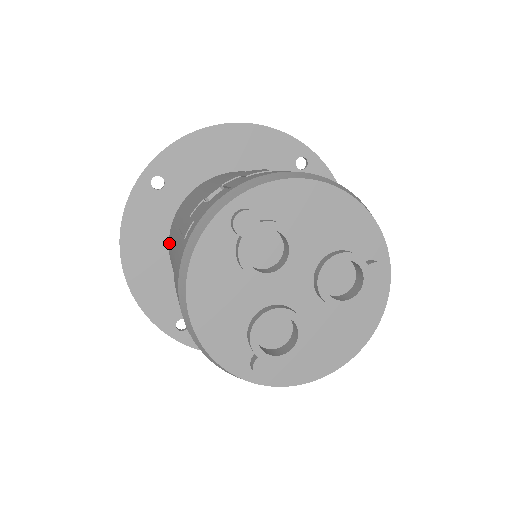
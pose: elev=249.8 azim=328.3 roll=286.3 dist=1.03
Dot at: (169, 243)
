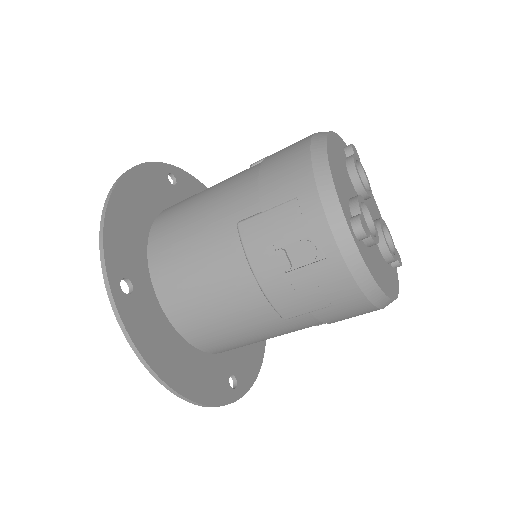
Dot at: (168, 210)
